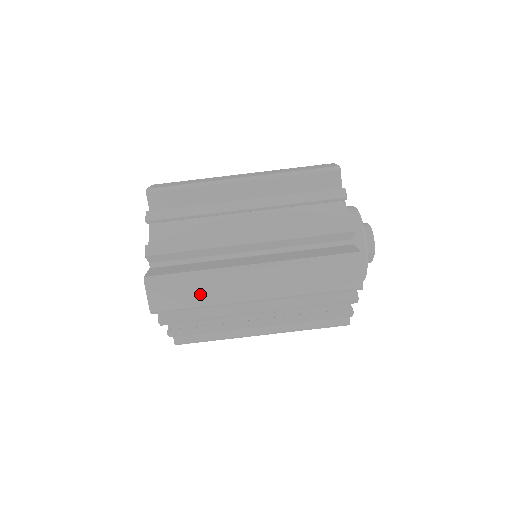
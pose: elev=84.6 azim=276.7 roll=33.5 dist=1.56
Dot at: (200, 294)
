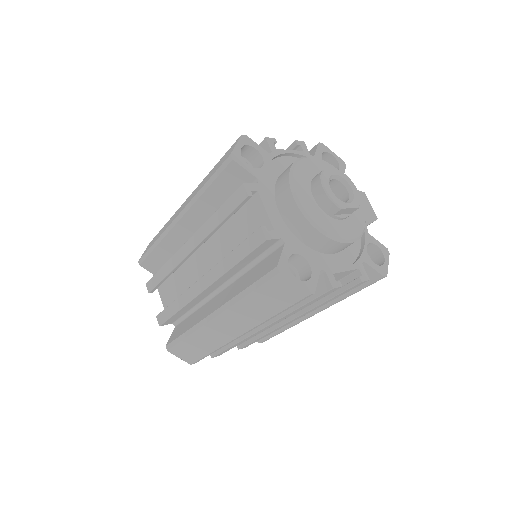
Dot at: (203, 345)
